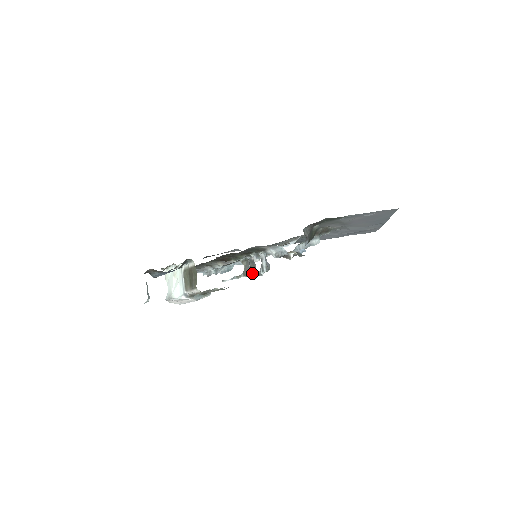
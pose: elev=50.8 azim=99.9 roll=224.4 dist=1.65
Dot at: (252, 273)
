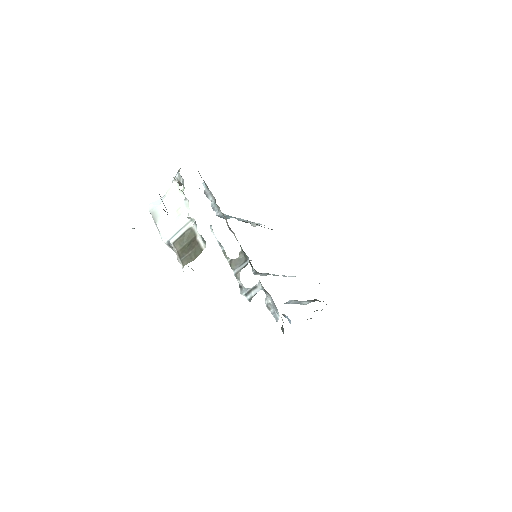
Dot at: (237, 277)
